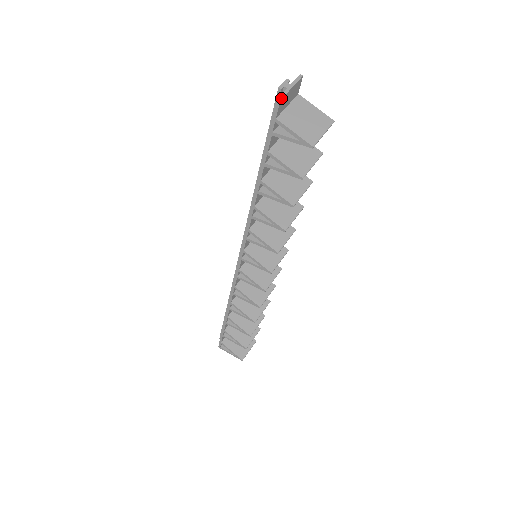
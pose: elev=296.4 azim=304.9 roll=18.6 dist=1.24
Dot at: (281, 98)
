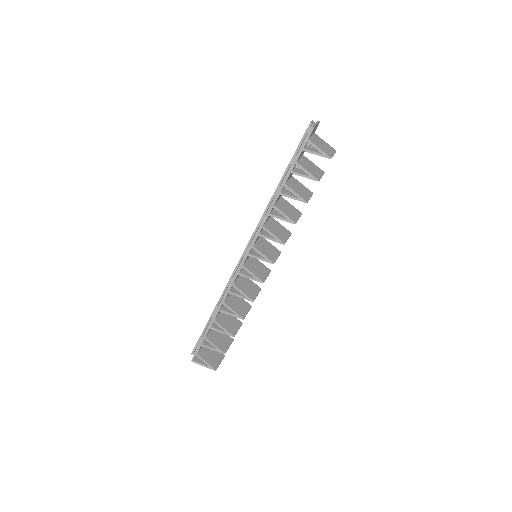
Dot at: (314, 127)
